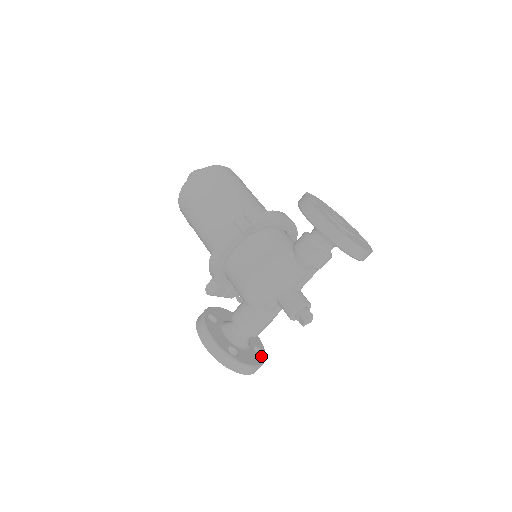
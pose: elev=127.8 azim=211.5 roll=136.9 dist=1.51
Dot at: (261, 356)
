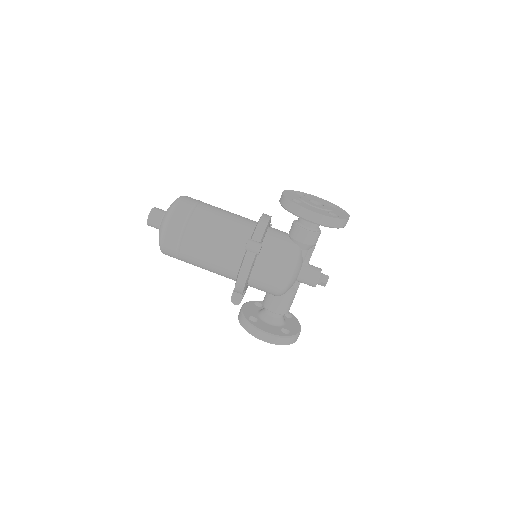
Dot at: (293, 318)
